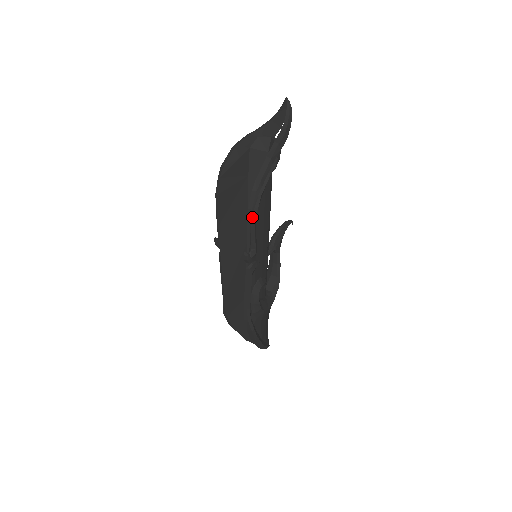
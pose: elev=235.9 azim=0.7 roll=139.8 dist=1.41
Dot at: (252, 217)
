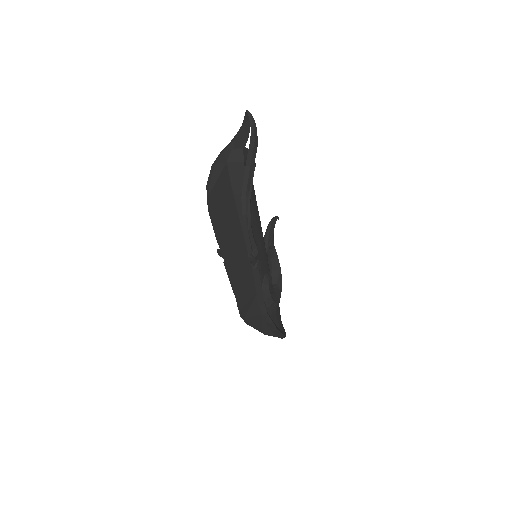
Dot at: (247, 222)
